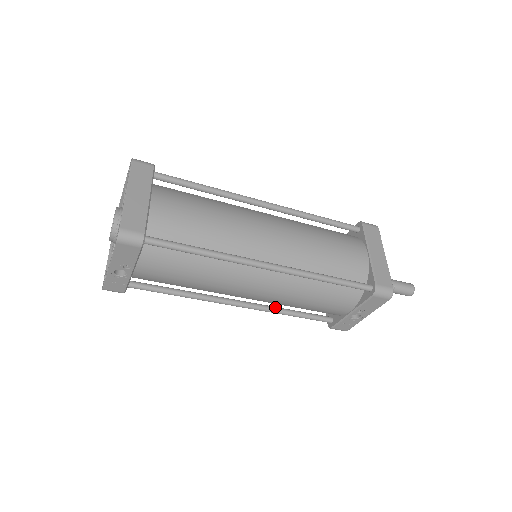
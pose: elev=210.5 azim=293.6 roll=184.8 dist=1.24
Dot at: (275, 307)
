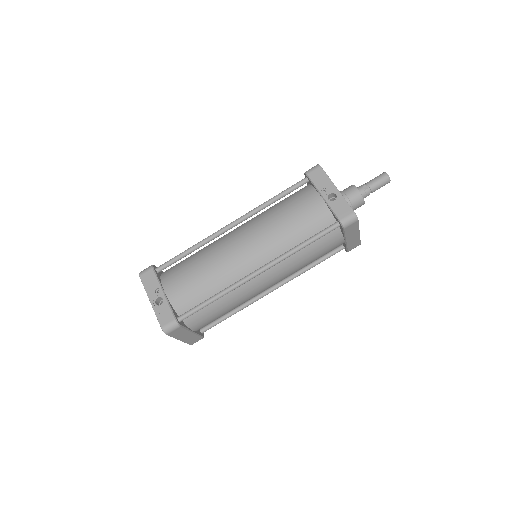
Dot at: (287, 253)
